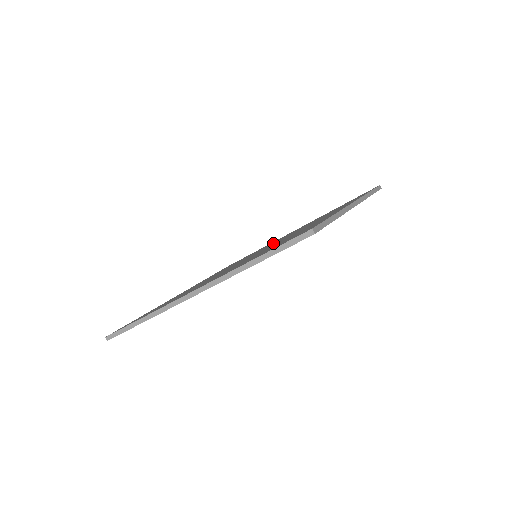
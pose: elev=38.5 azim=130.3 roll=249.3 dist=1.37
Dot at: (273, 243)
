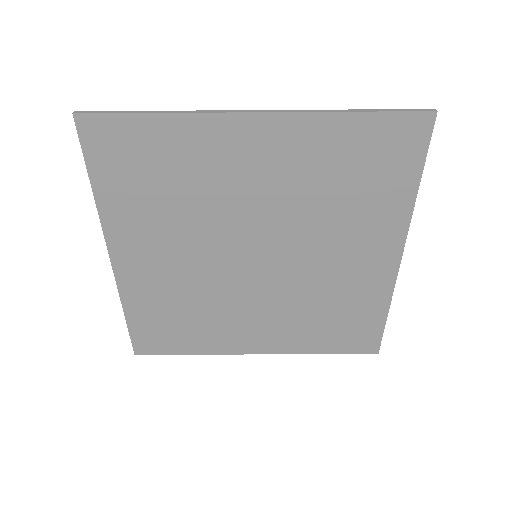
Dot at: (263, 287)
